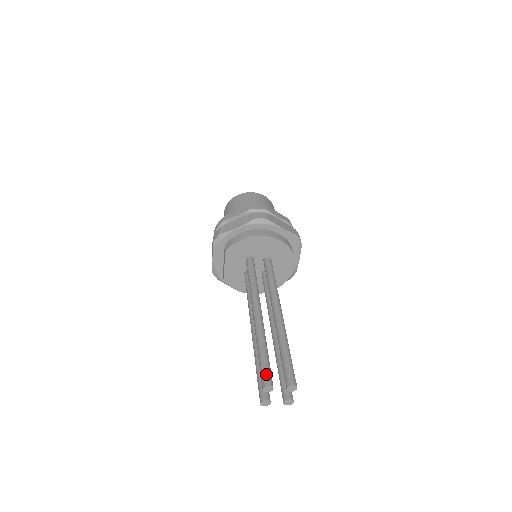
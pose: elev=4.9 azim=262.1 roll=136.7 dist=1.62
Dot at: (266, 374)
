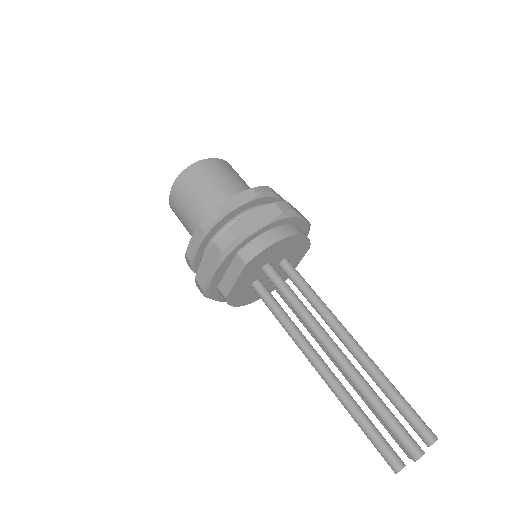
Dot at: (411, 439)
